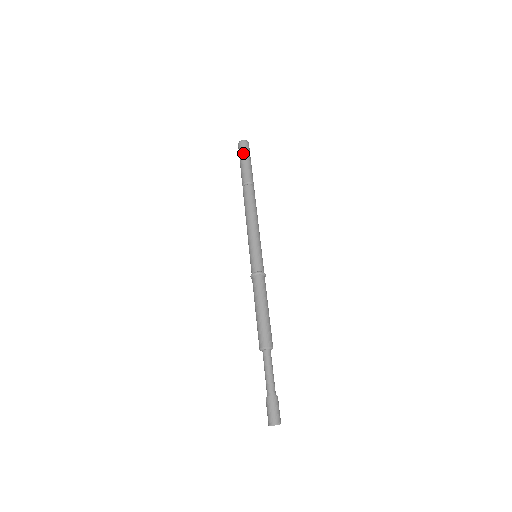
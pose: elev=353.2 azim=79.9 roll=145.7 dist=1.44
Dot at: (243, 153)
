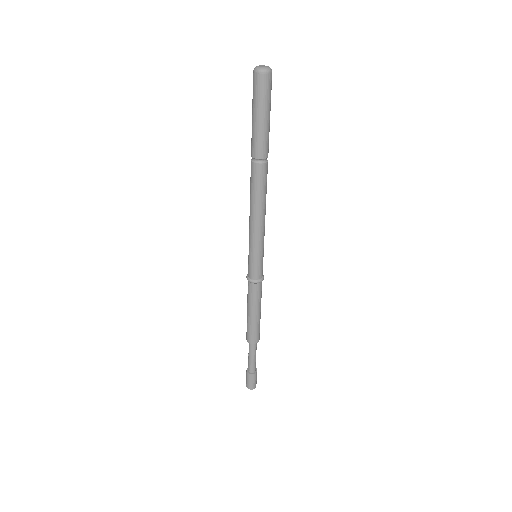
Dot at: (257, 101)
